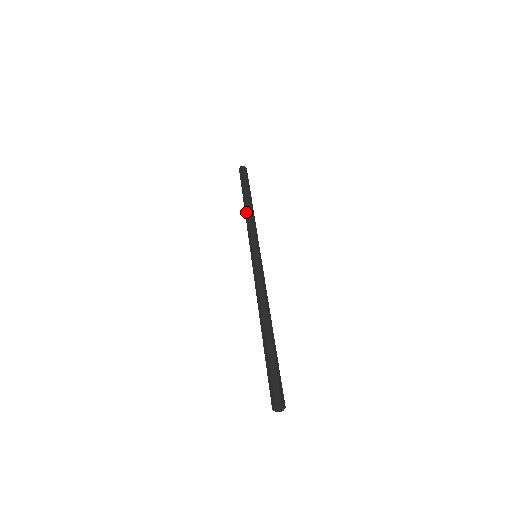
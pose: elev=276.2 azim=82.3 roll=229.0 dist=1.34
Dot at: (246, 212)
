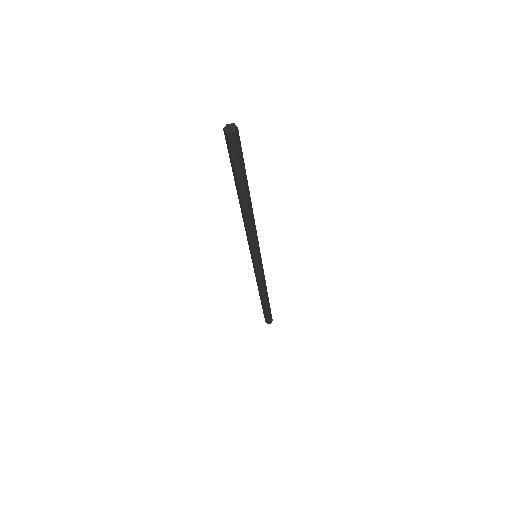
Dot at: (243, 217)
